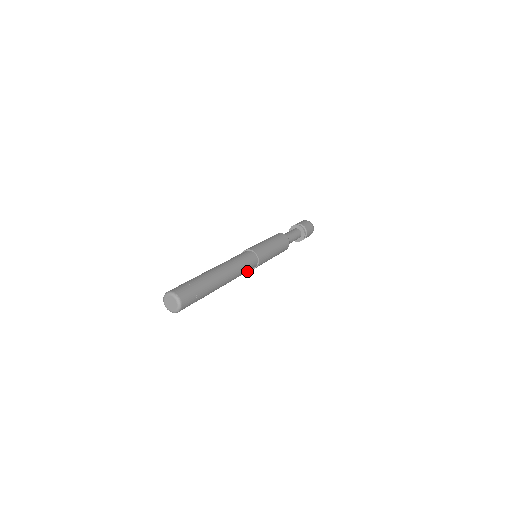
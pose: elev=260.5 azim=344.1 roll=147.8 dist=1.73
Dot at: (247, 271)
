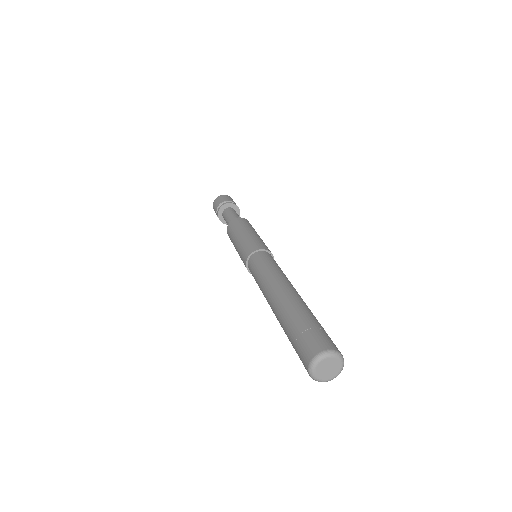
Dot at: occluded
